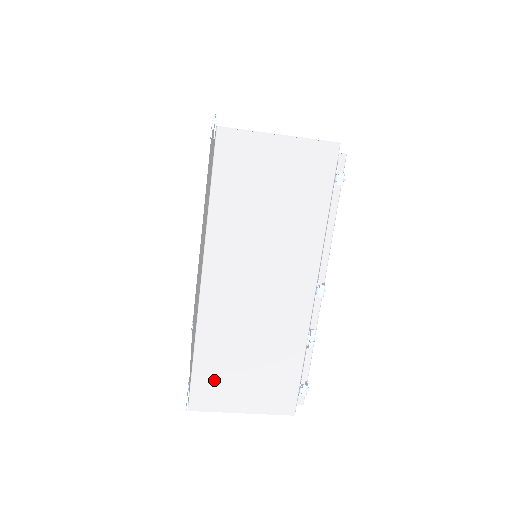
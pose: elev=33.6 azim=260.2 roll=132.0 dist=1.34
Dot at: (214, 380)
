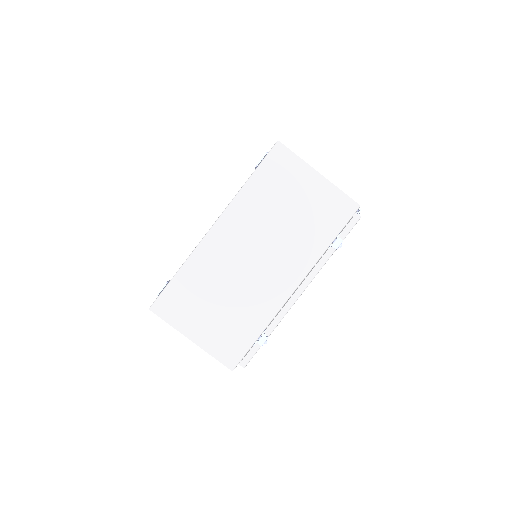
Dot at: occluded
